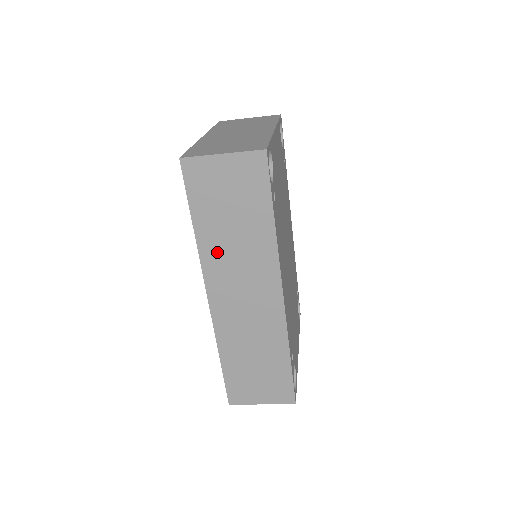
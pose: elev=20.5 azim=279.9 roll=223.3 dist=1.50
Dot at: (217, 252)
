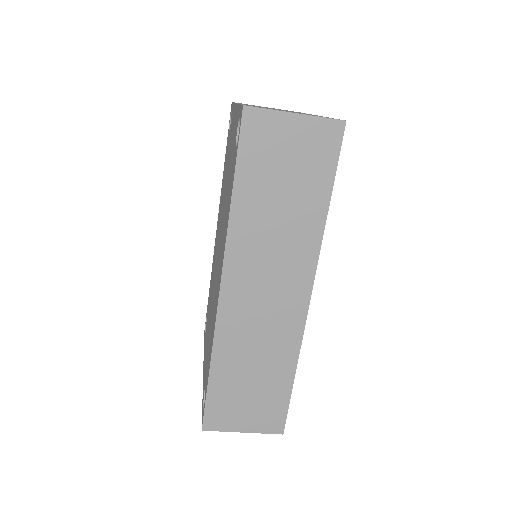
Dot at: (251, 232)
